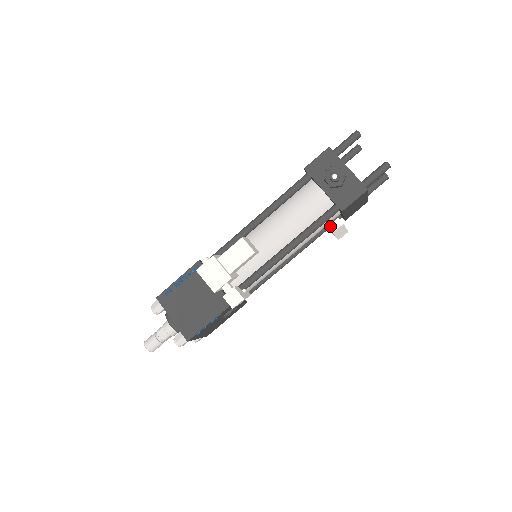
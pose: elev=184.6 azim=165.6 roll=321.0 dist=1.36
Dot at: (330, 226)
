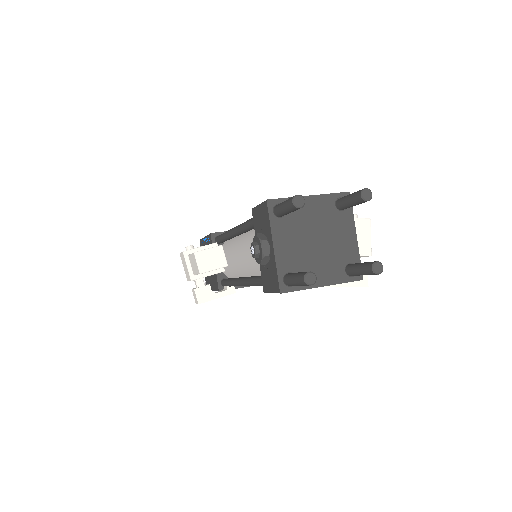
Dot at: occluded
